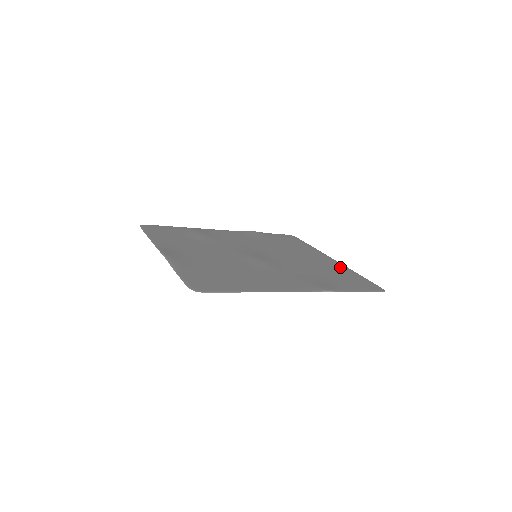
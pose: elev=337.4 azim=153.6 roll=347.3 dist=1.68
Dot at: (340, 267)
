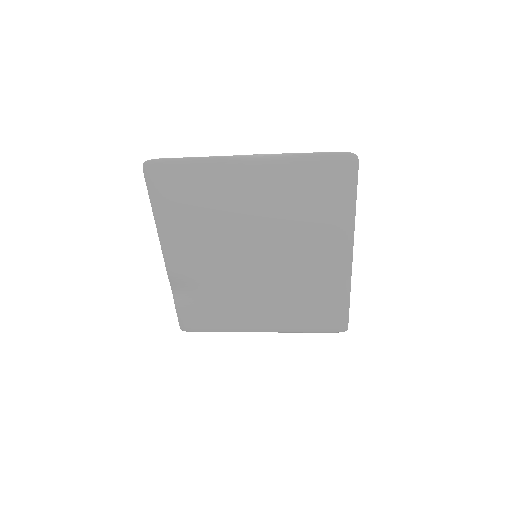
Dot at: (287, 324)
